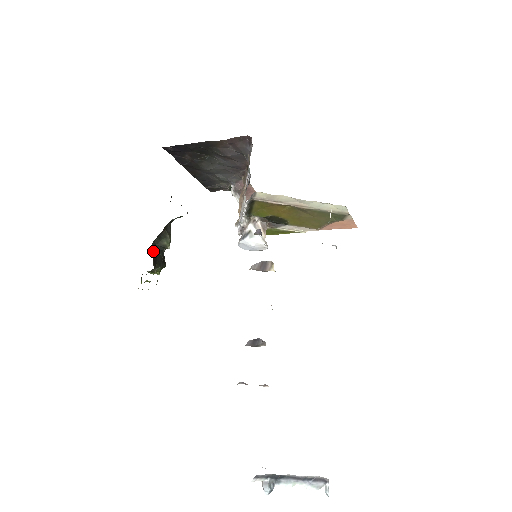
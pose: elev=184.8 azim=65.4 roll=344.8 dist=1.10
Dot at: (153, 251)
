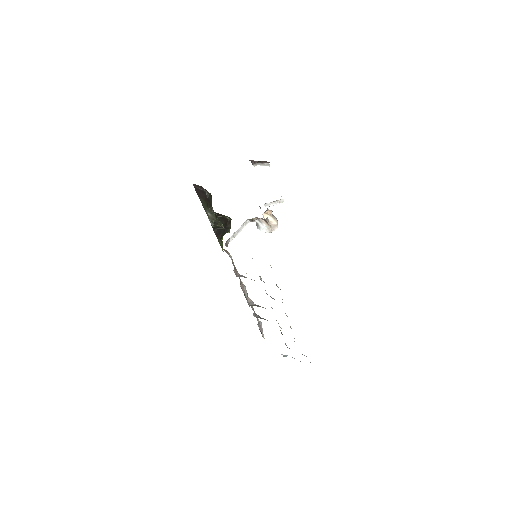
Dot at: (215, 232)
